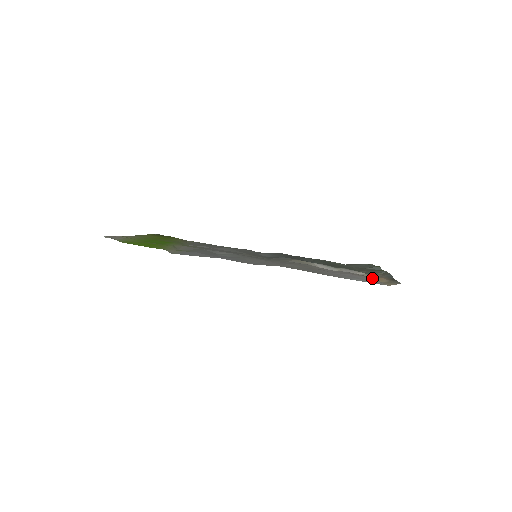
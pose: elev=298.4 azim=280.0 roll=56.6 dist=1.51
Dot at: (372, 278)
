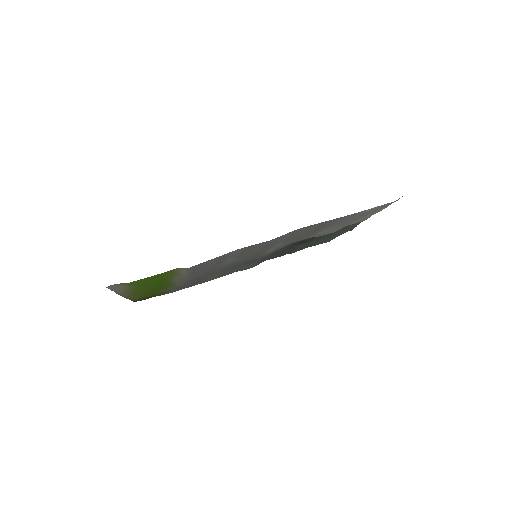
Dot at: (373, 213)
